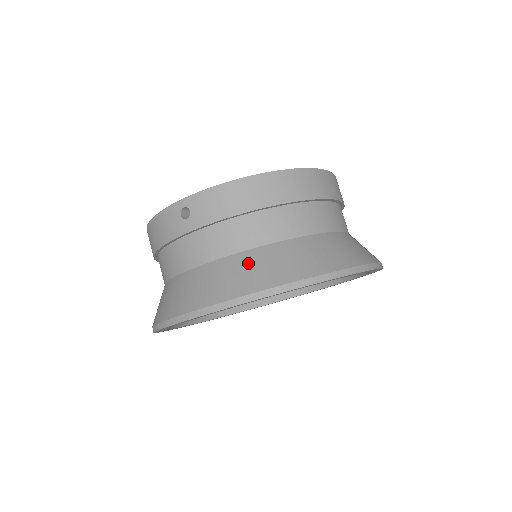
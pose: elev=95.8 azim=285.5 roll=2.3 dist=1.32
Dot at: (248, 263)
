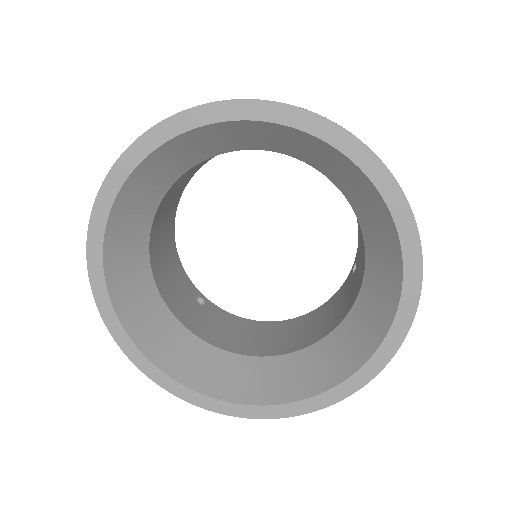
Dot at: occluded
